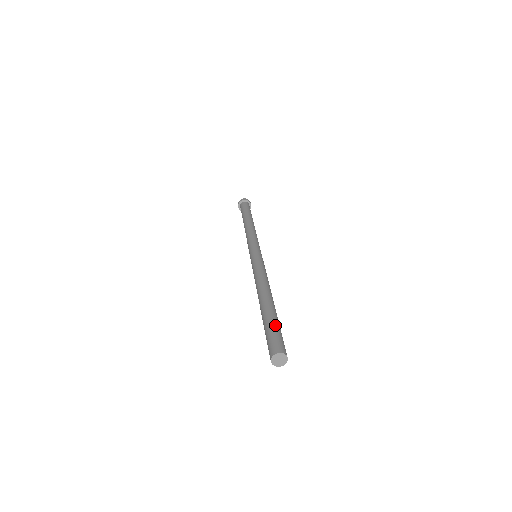
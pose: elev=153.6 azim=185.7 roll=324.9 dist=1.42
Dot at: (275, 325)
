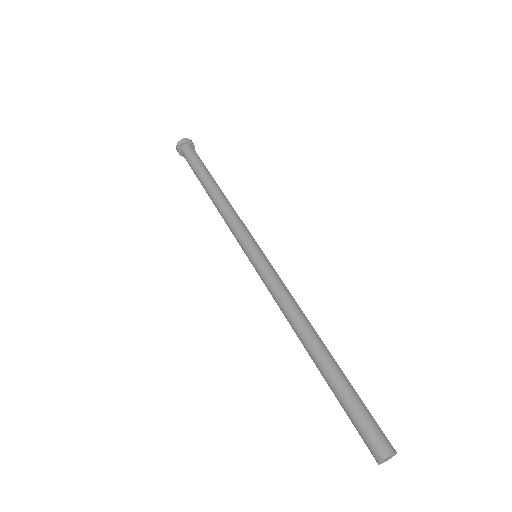
Dot at: (356, 402)
